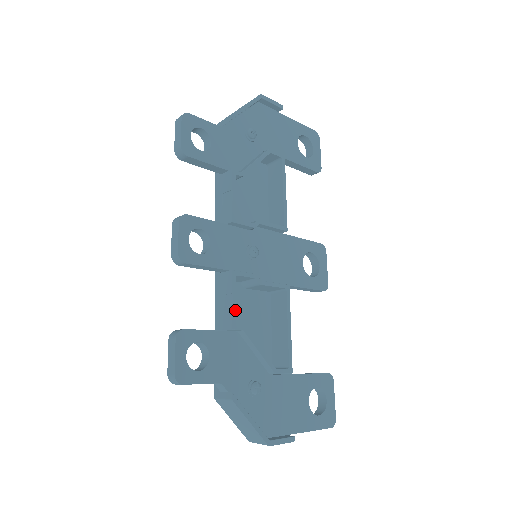
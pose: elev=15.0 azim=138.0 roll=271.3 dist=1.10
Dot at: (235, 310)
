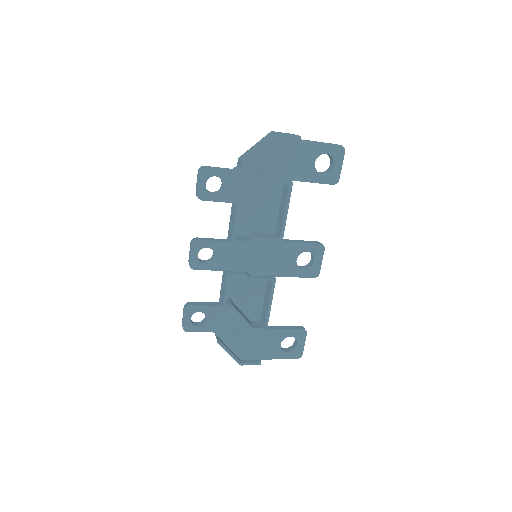
Dot at: (226, 296)
